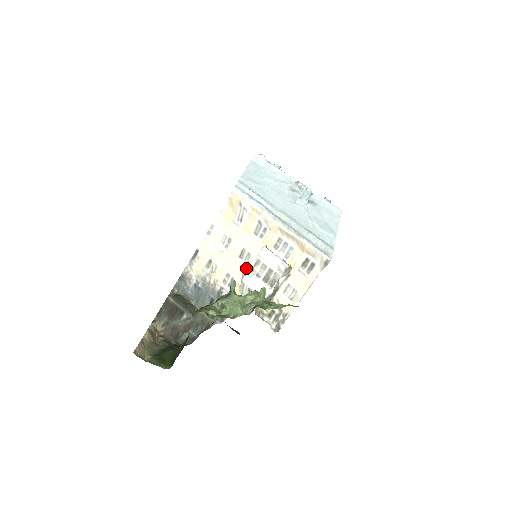
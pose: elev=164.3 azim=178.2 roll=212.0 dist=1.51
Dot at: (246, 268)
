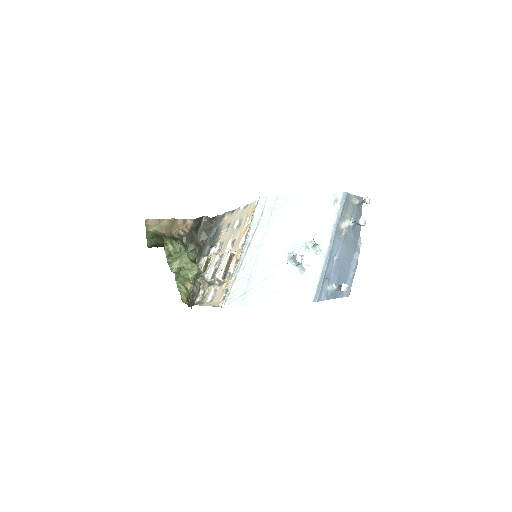
Dot at: occluded
